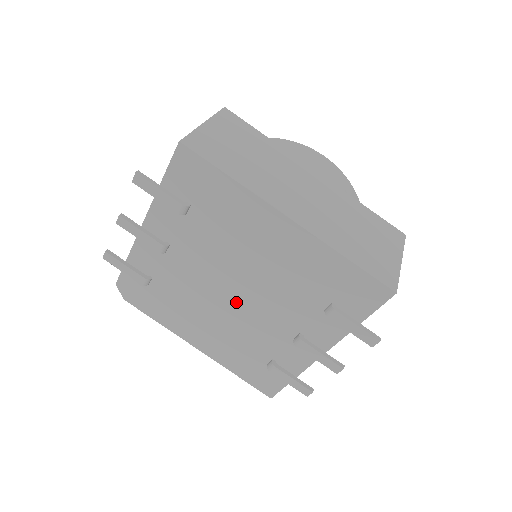
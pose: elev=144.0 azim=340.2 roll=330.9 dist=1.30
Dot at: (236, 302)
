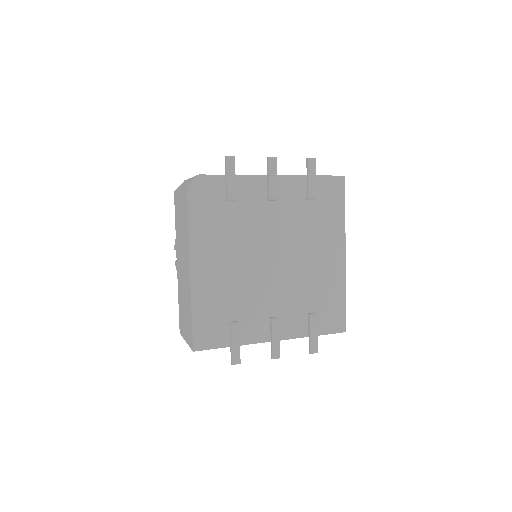
Dot at: (266, 266)
